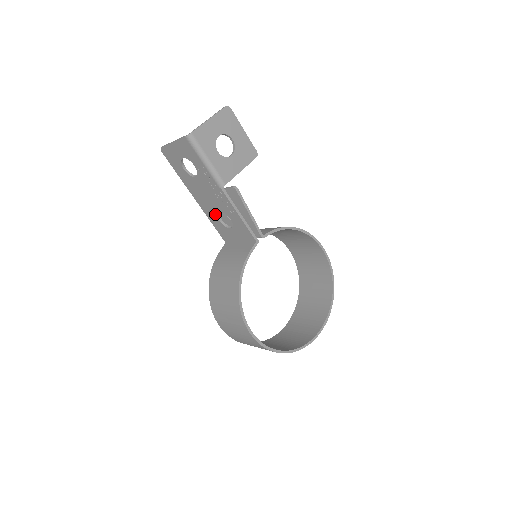
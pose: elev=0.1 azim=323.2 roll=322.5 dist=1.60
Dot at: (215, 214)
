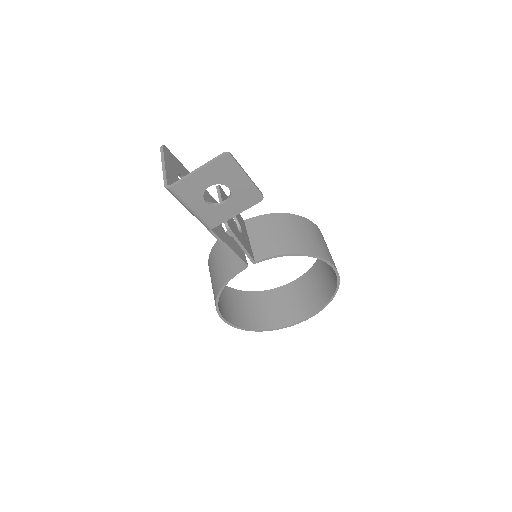
Dot at: occluded
